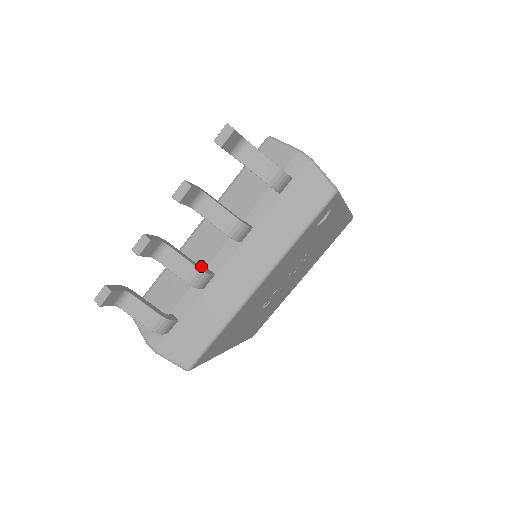
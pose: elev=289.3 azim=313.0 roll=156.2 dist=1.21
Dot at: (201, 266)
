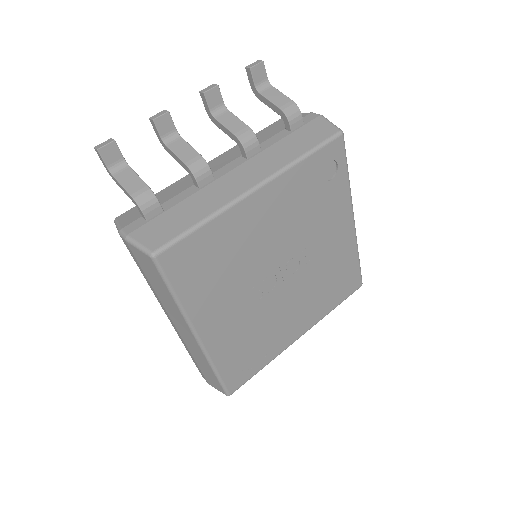
Dot at: occluded
